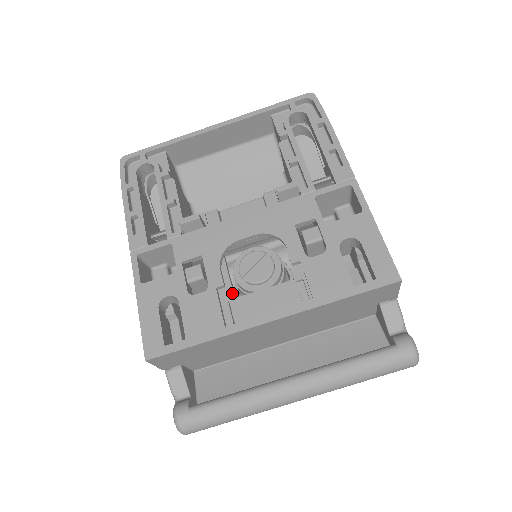
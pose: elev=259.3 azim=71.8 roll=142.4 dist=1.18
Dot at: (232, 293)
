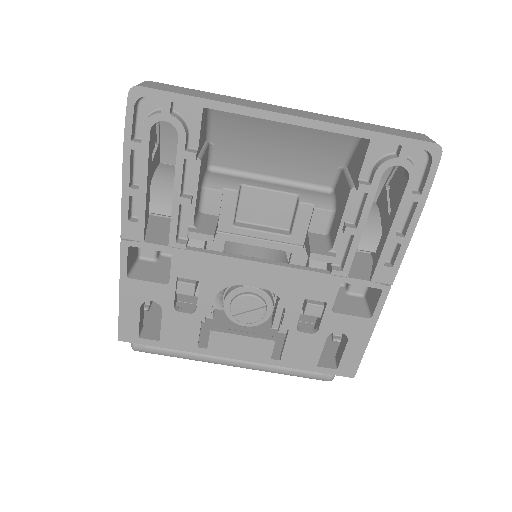
Dot at: occluded
